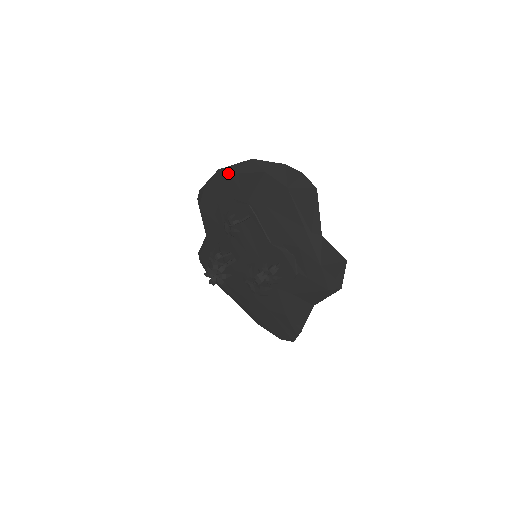
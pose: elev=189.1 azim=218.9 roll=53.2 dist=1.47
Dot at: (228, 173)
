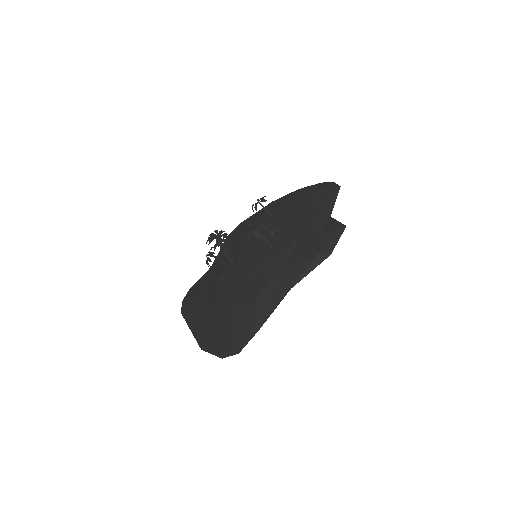
Dot at: (272, 202)
